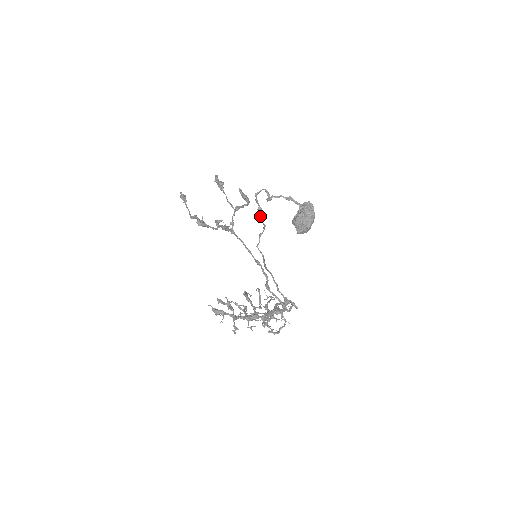
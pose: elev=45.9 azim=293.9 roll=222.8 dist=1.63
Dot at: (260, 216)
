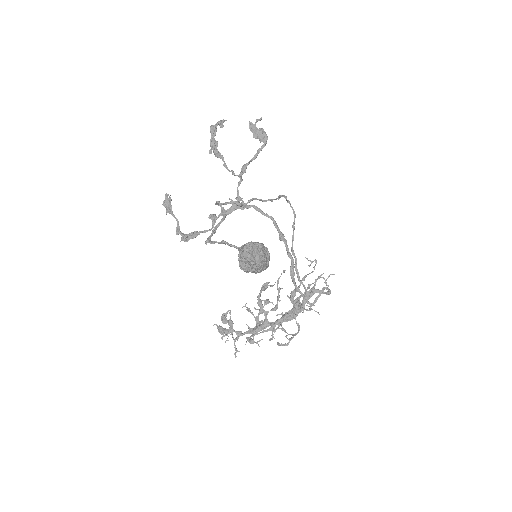
Dot at: (253, 199)
